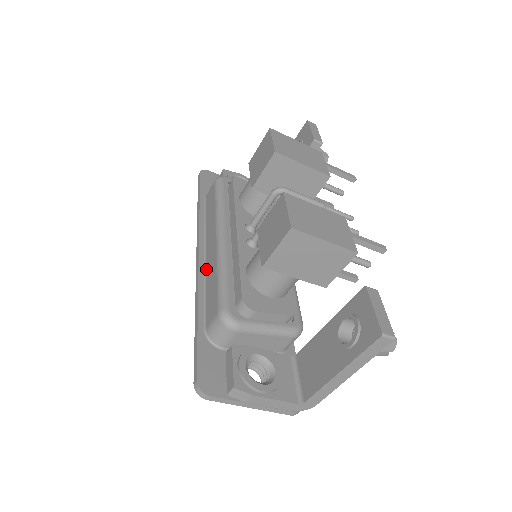
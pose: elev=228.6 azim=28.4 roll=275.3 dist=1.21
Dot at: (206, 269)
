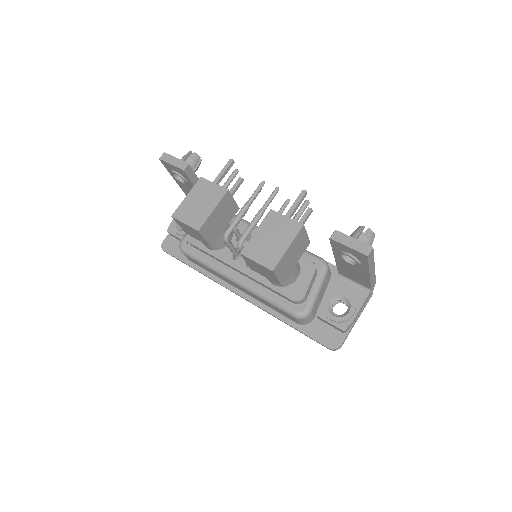
Dot at: (253, 298)
